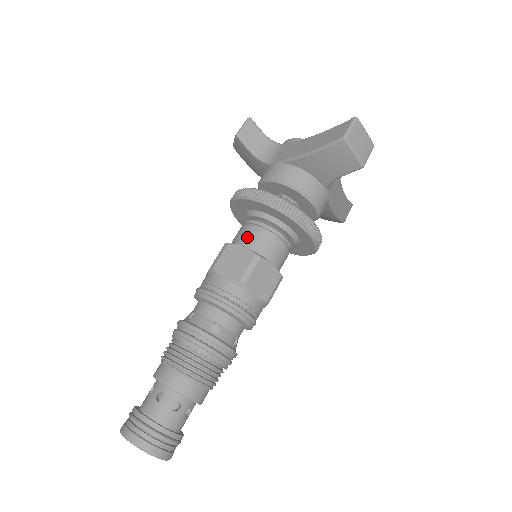
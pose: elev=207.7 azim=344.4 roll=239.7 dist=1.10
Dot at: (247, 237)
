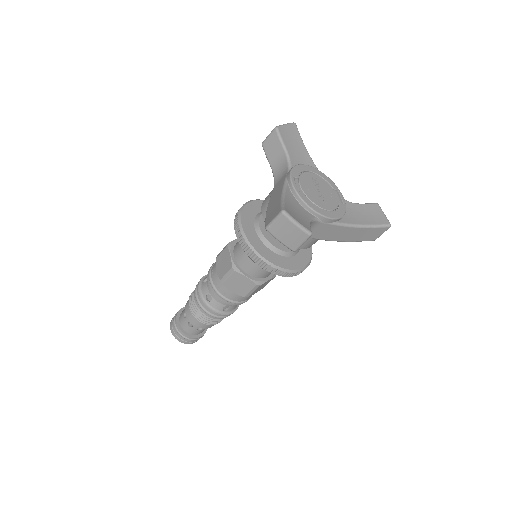
Dot at: (238, 247)
